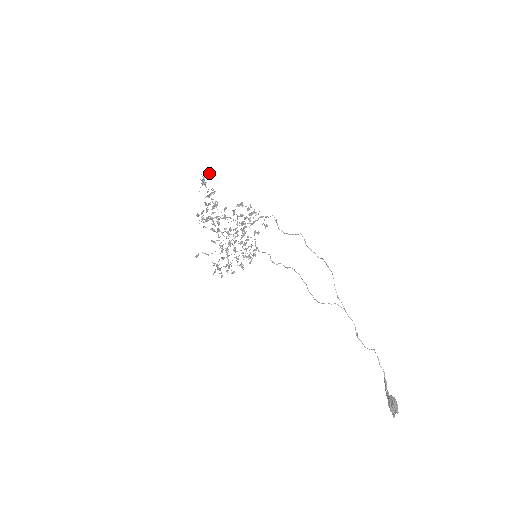
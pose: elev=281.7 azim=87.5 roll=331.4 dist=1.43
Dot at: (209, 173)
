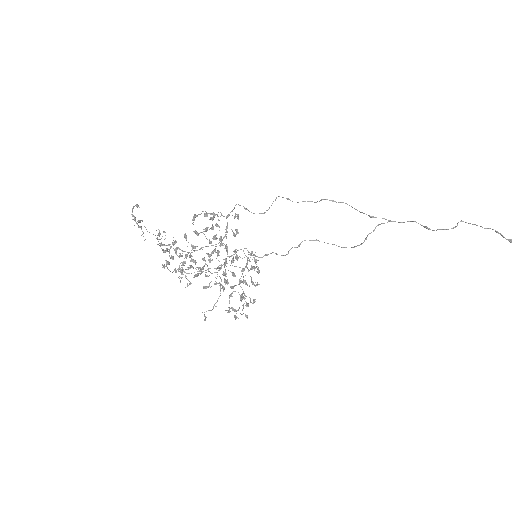
Dot at: (134, 206)
